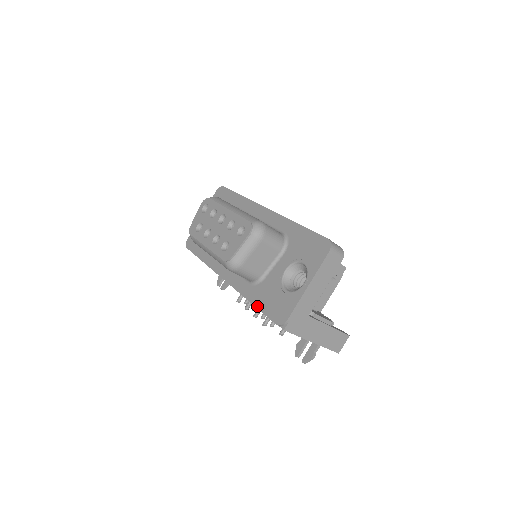
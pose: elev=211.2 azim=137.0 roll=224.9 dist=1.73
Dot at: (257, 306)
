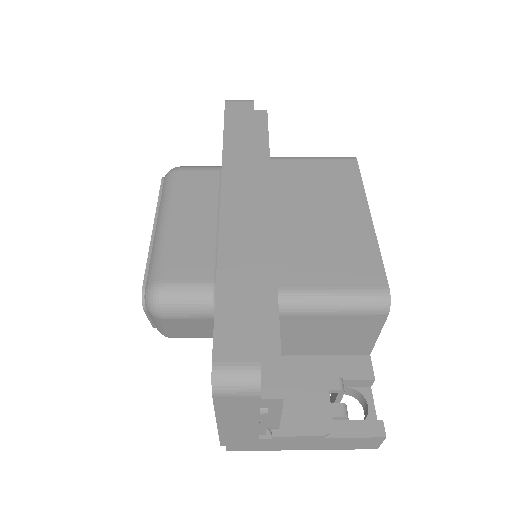
Dot at: occluded
